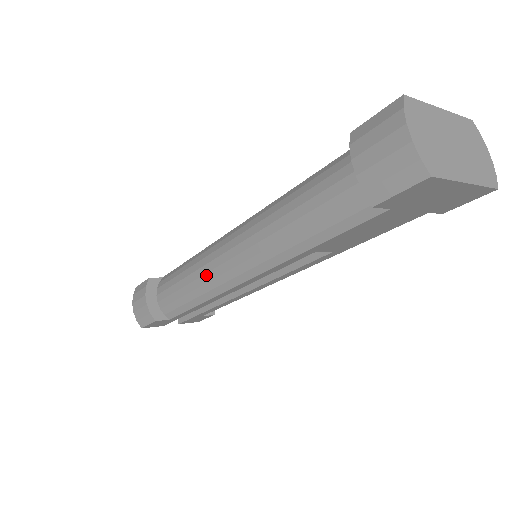
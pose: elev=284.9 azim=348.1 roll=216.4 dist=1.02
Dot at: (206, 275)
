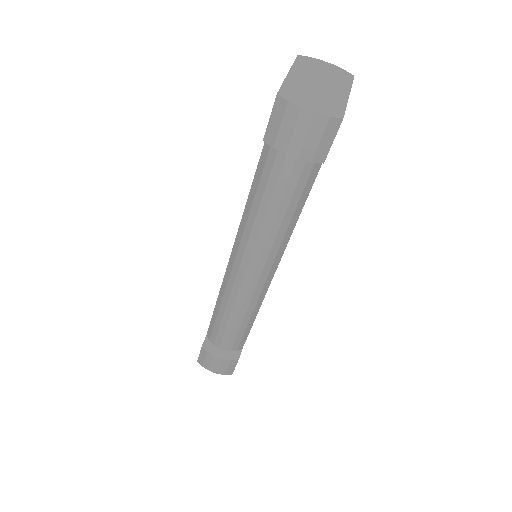
Dot at: (244, 301)
